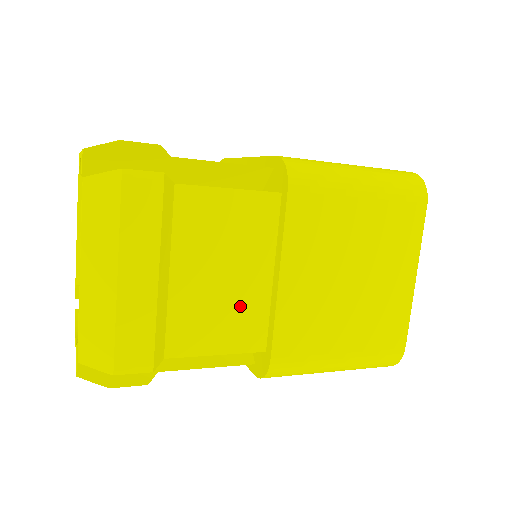
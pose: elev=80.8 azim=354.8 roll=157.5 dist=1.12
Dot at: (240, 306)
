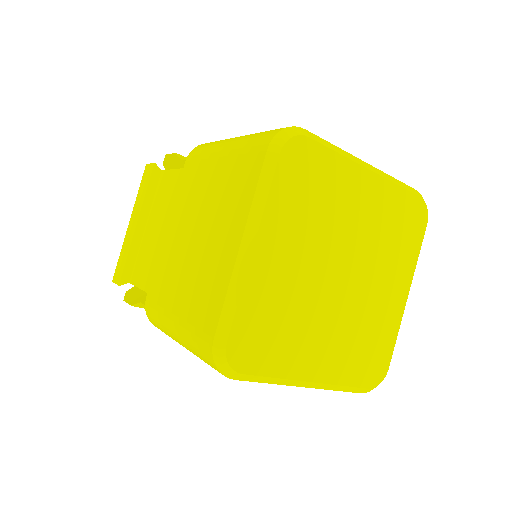
Dot at: occluded
